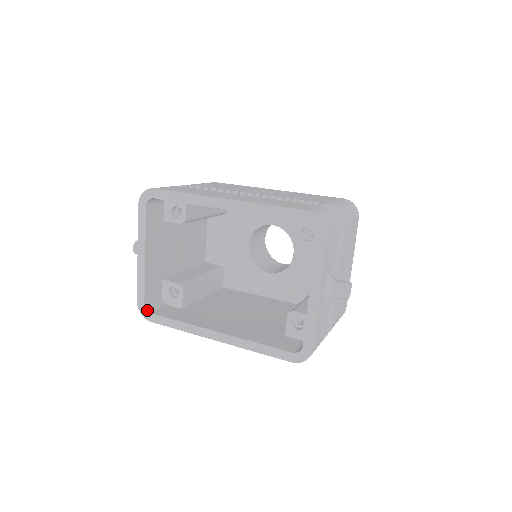
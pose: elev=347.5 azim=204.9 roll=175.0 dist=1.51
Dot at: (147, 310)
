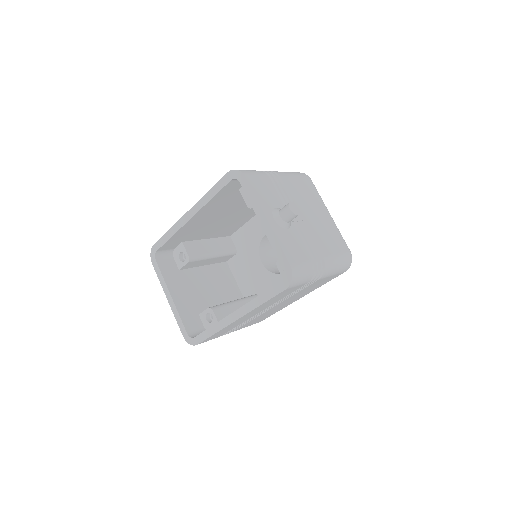
Dot at: (191, 337)
